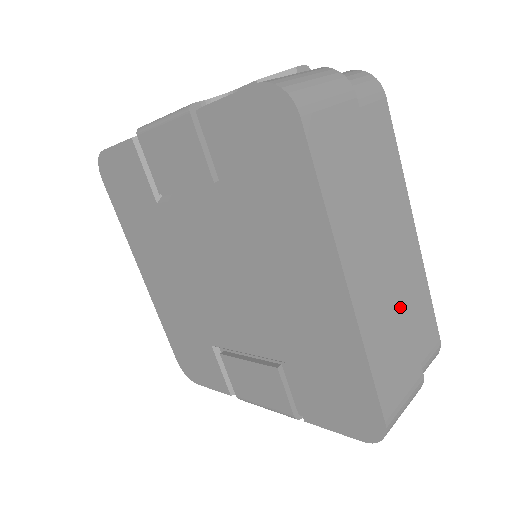
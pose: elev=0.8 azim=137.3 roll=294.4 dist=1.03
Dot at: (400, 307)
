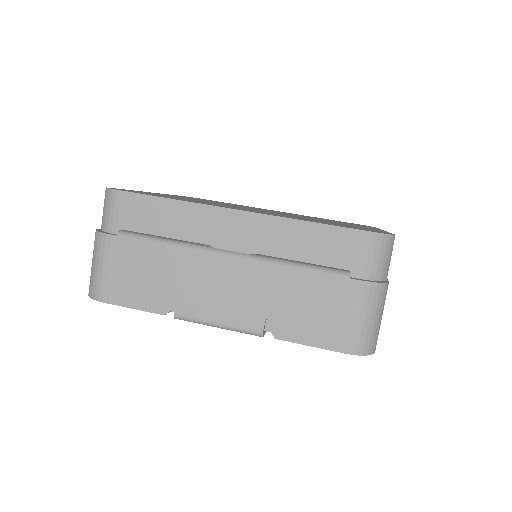
Dot at: occluded
